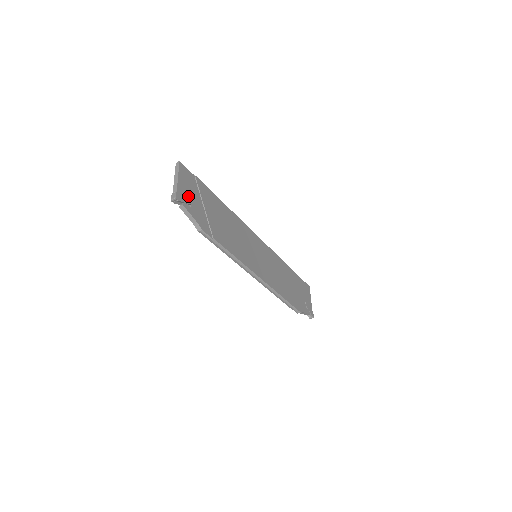
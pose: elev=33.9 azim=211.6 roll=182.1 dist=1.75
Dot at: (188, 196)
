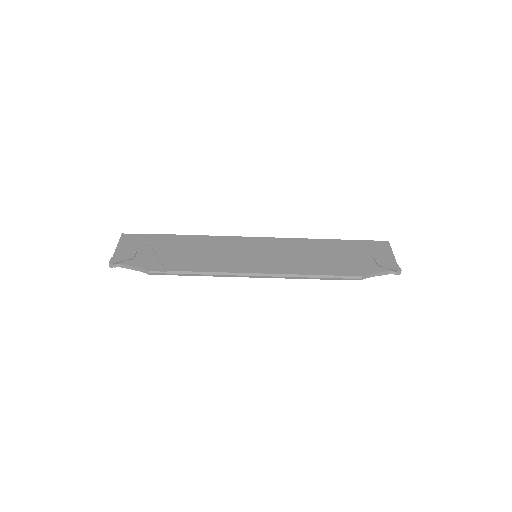
Dot at: (129, 254)
